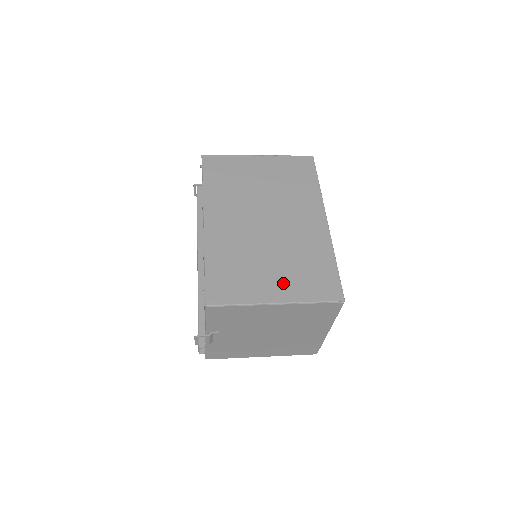
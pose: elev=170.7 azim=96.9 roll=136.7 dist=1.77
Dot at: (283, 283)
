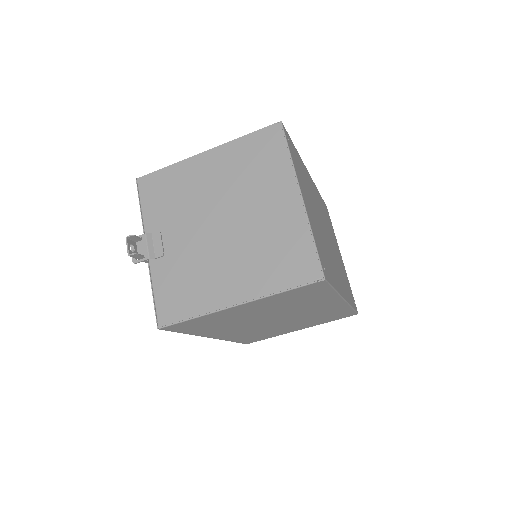
Dot at: occluded
